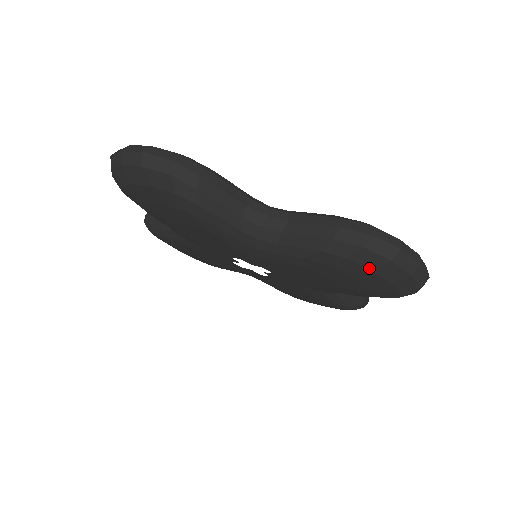
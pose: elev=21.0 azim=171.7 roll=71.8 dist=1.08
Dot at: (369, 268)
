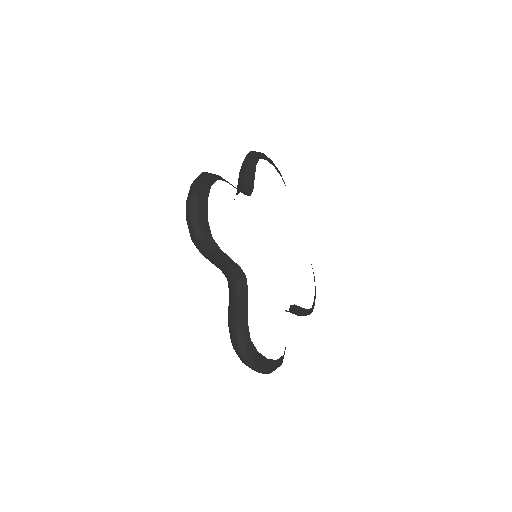
Dot at: occluded
